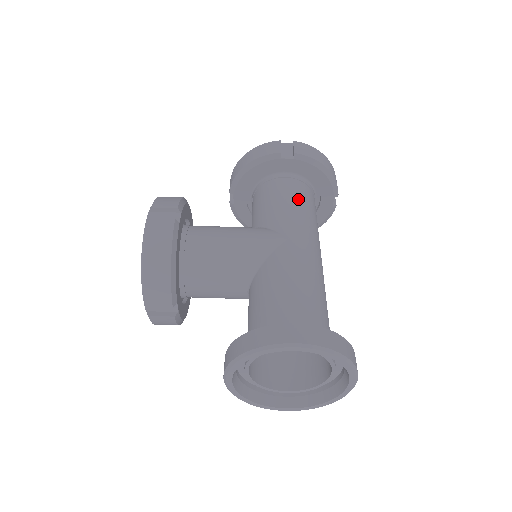
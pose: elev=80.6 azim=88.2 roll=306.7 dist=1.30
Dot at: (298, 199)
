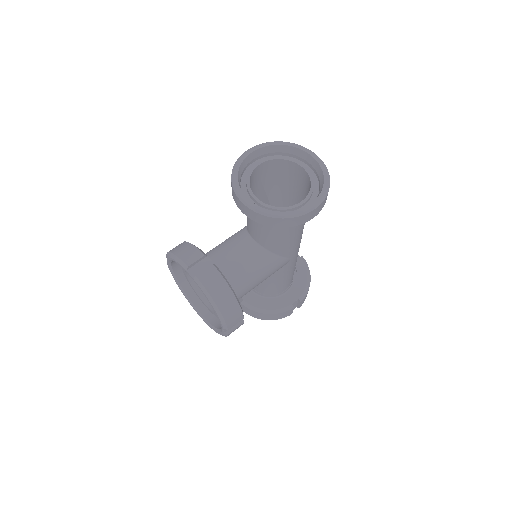
Dot at: occluded
